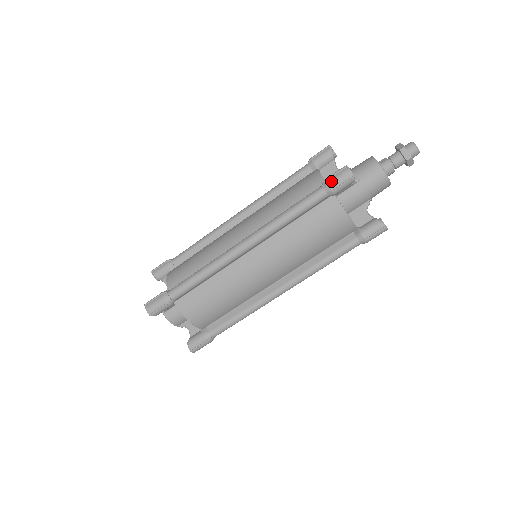
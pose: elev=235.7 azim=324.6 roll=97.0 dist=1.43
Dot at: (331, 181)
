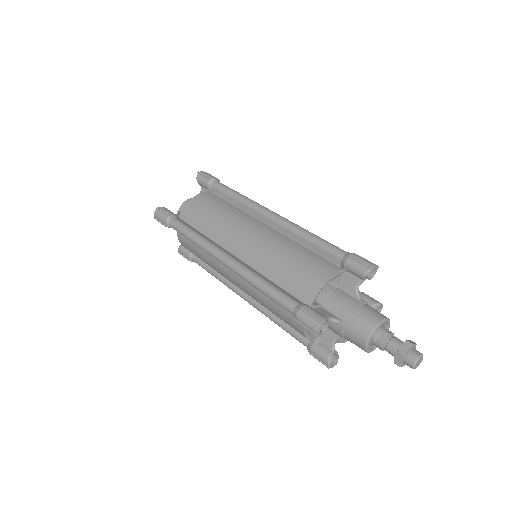
Dot at: (301, 315)
